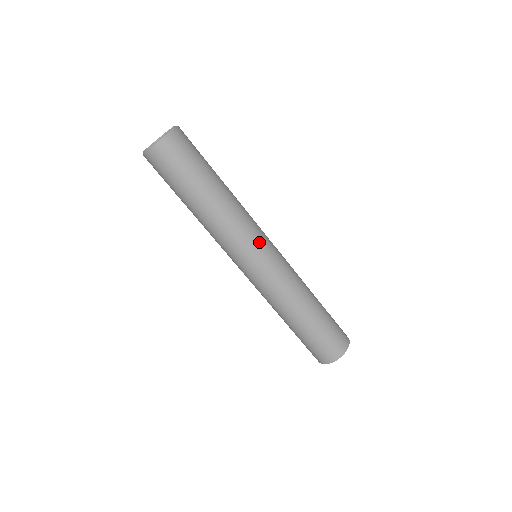
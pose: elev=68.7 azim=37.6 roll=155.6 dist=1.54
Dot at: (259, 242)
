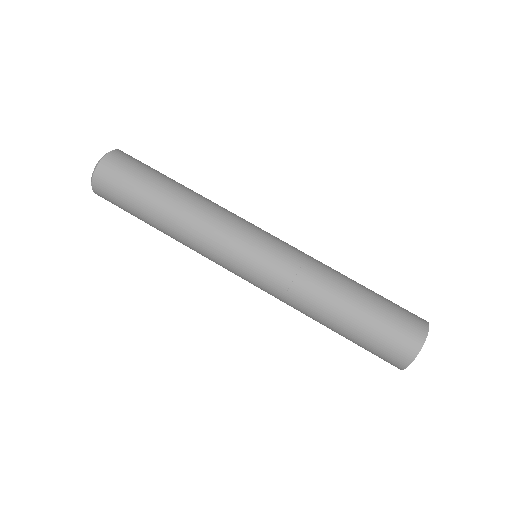
Dot at: occluded
